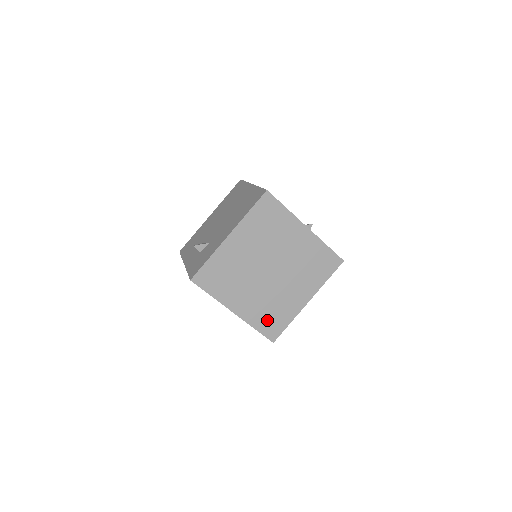
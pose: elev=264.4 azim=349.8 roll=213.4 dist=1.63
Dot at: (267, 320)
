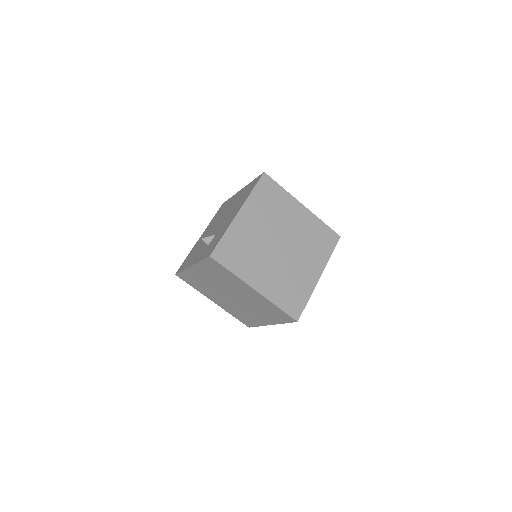
Dot at: (287, 297)
